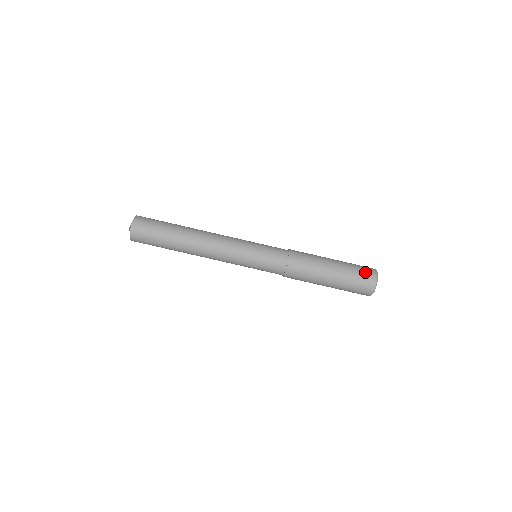
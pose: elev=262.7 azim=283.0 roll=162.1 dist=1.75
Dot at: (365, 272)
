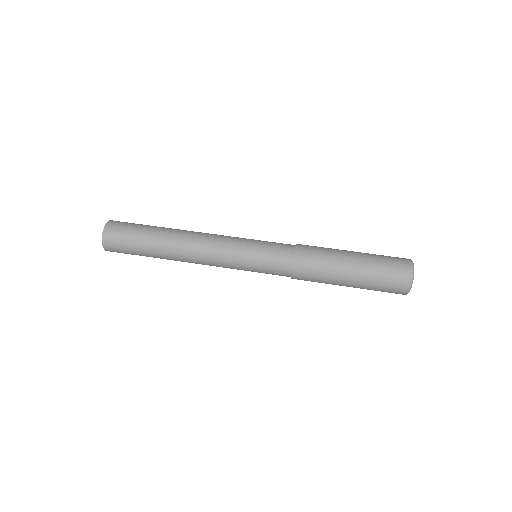
Dot at: (396, 259)
